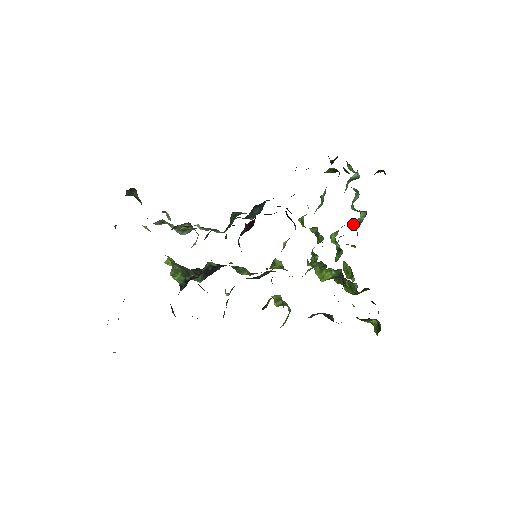
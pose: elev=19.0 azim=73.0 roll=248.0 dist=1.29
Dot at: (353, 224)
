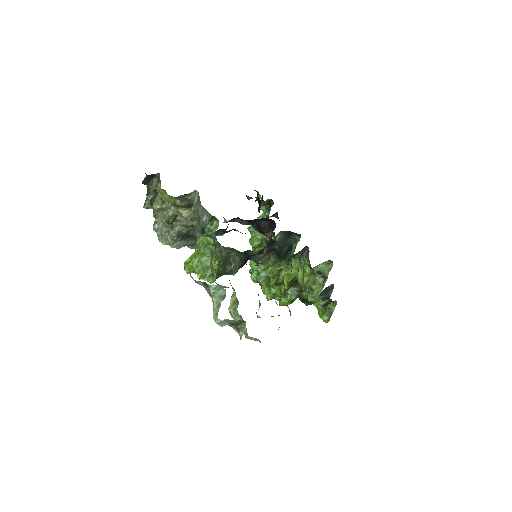
Dot at: occluded
